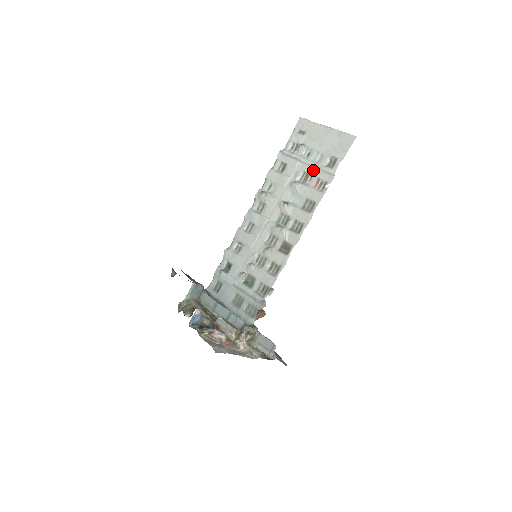
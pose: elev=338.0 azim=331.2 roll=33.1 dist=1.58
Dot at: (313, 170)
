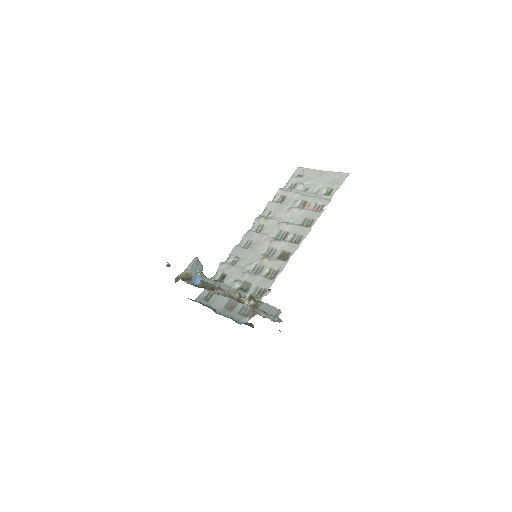
Dot at: (311, 198)
